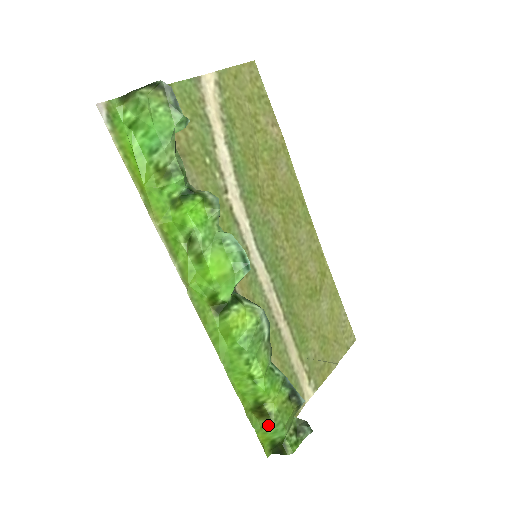
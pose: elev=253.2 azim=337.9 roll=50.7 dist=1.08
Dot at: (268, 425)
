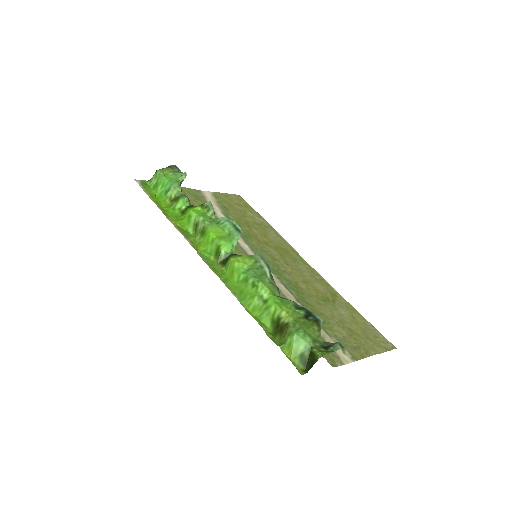
Dot at: (289, 334)
